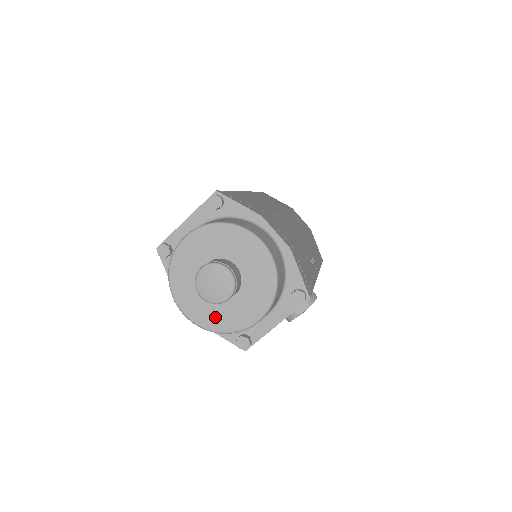
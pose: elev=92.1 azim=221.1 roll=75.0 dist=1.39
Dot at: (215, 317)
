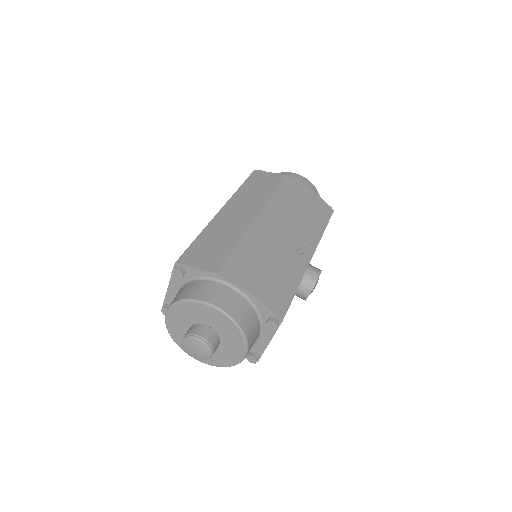
Dot at: (216, 359)
